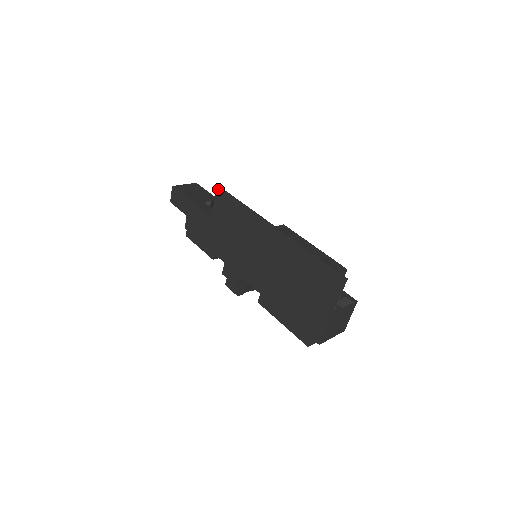
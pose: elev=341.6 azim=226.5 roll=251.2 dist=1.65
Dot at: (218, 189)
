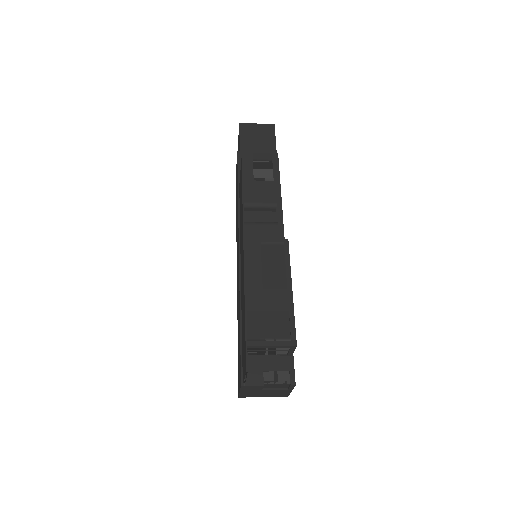
Dot at: (241, 161)
